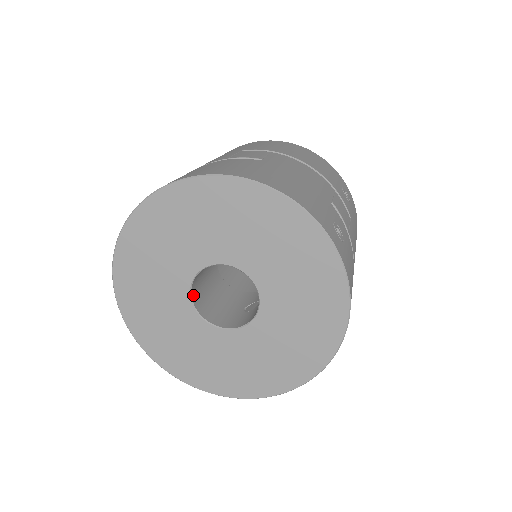
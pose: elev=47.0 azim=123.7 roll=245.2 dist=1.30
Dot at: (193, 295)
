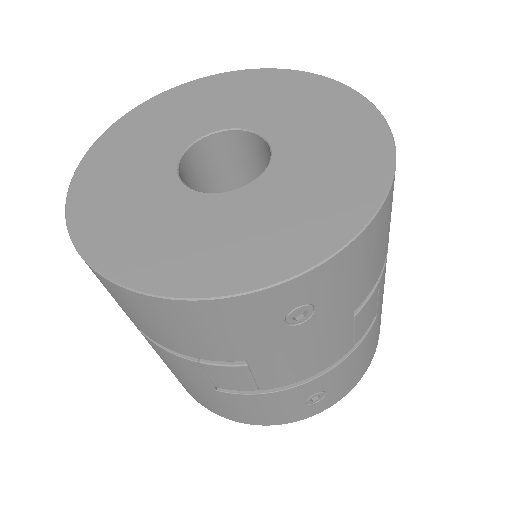
Dot at: (180, 169)
